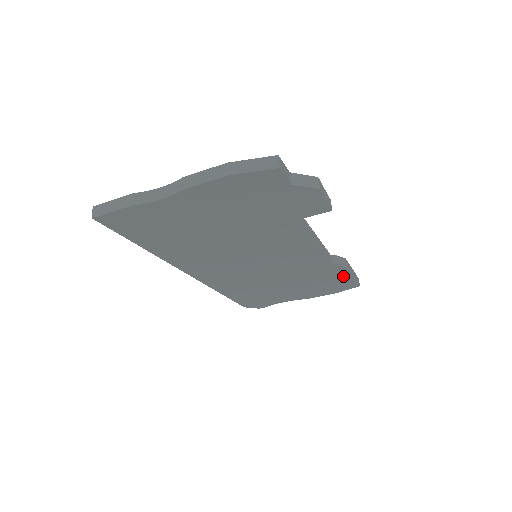
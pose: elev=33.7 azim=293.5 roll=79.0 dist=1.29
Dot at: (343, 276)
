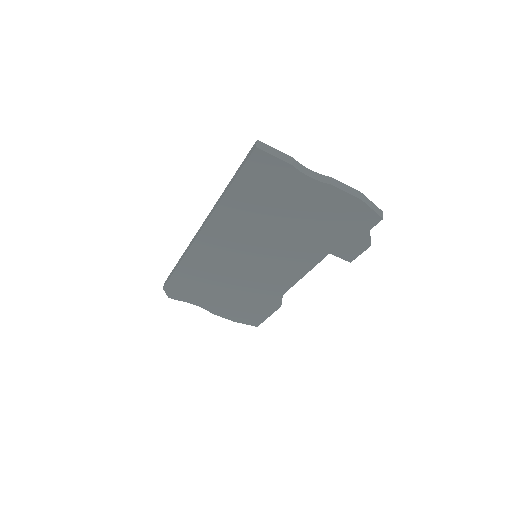
Dot at: (266, 311)
